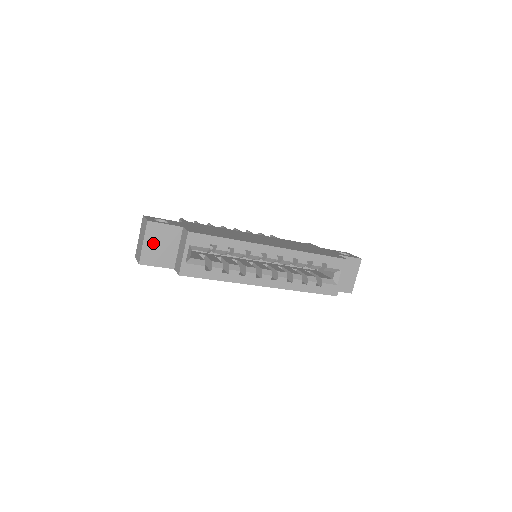
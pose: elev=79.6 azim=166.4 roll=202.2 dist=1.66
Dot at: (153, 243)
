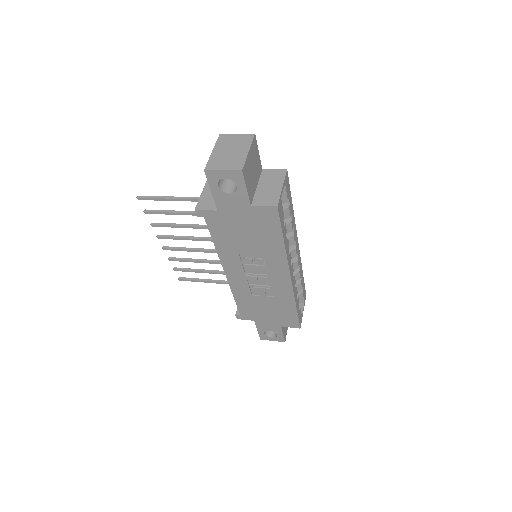
Dot at: (251, 160)
